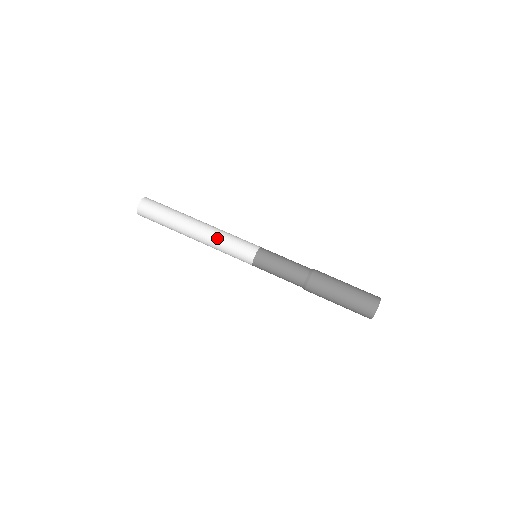
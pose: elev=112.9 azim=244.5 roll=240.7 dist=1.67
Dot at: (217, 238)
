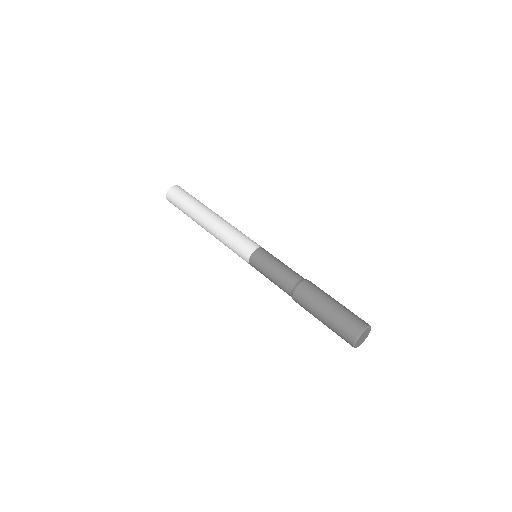
Dot at: (224, 229)
